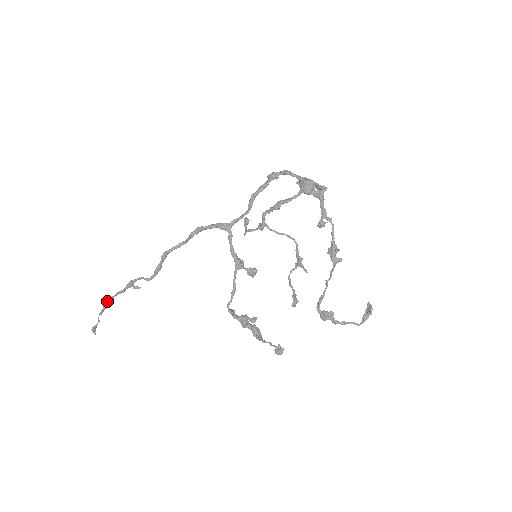
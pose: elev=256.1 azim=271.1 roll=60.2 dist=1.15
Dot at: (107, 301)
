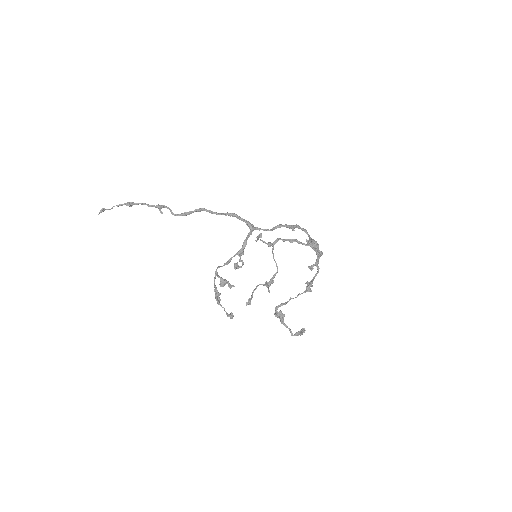
Dot at: (133, 202)
